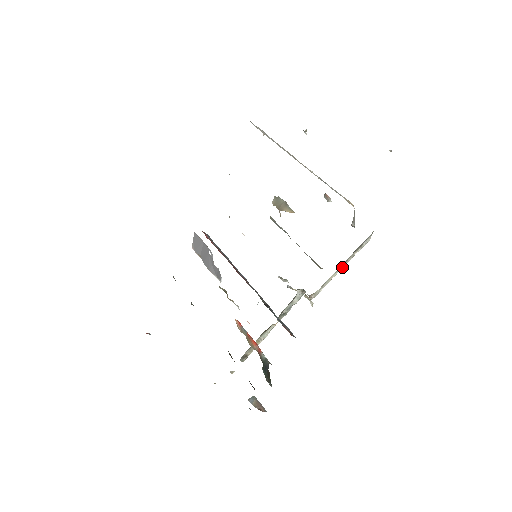
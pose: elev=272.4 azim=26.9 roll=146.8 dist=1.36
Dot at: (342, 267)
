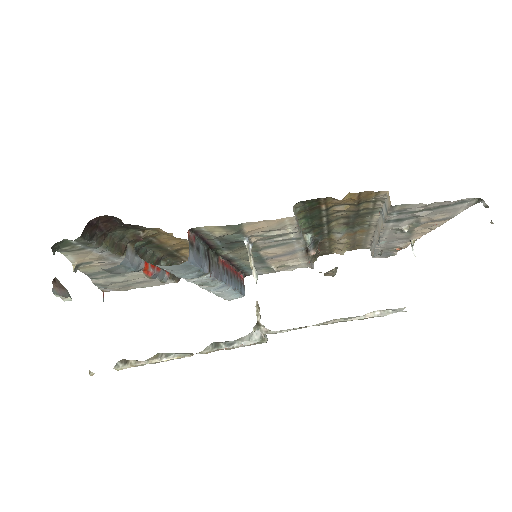
Dot at: (336, 320)
